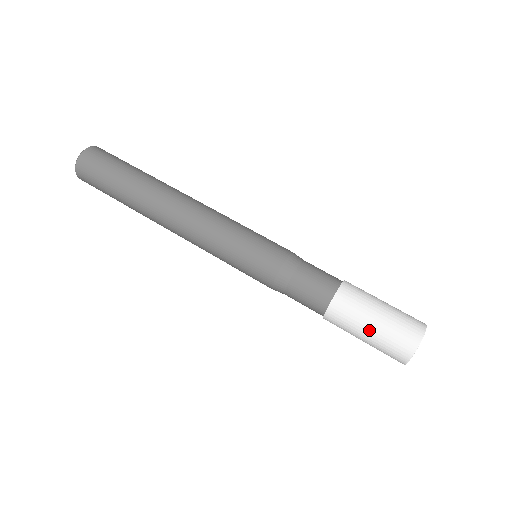
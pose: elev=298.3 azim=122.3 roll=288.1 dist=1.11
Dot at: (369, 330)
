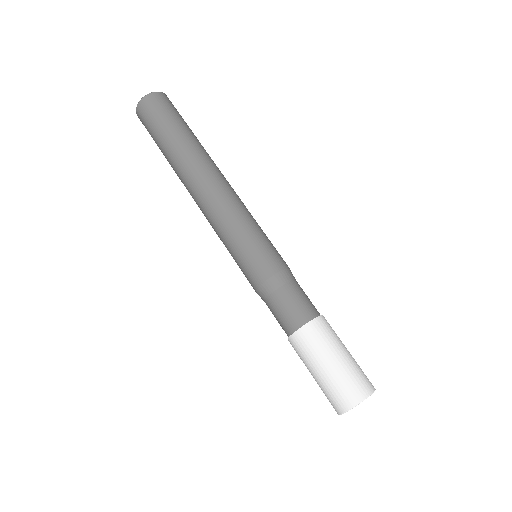
Dot at: occluded
